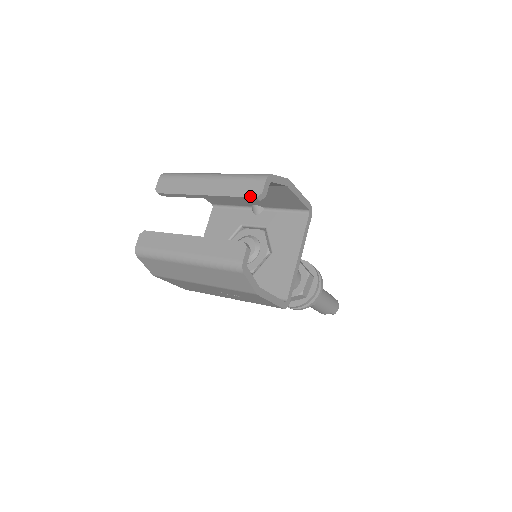
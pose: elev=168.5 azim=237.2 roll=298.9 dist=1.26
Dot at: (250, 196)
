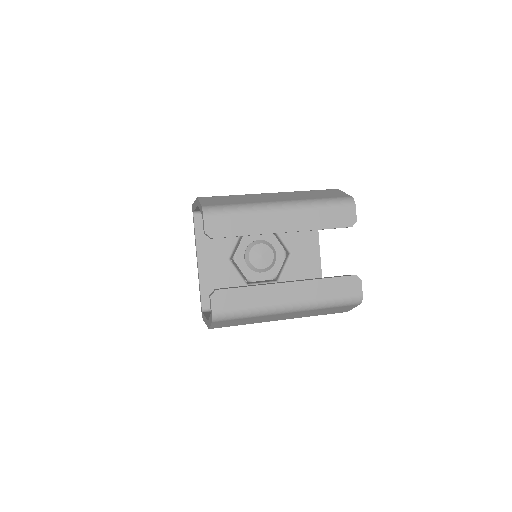
Dot at: (345, 226)
